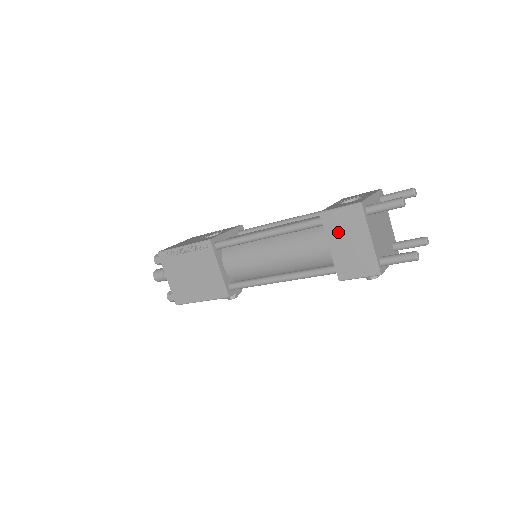
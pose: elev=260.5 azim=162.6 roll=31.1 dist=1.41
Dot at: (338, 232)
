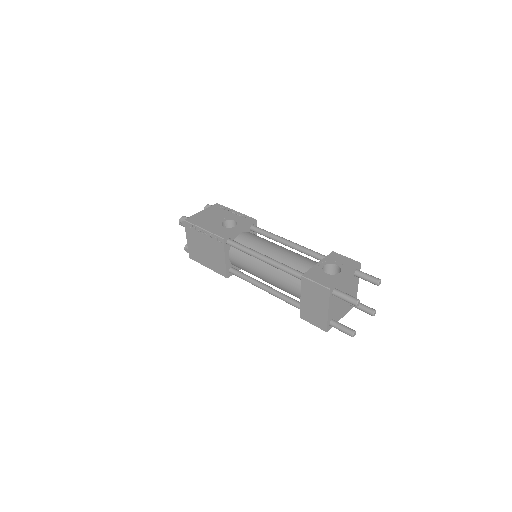
Dot at: (309, 294)
